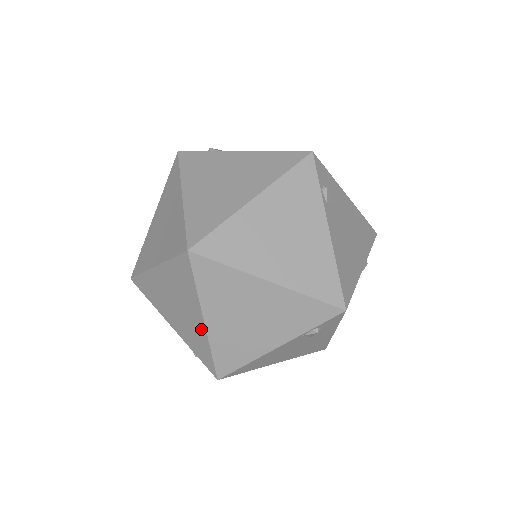
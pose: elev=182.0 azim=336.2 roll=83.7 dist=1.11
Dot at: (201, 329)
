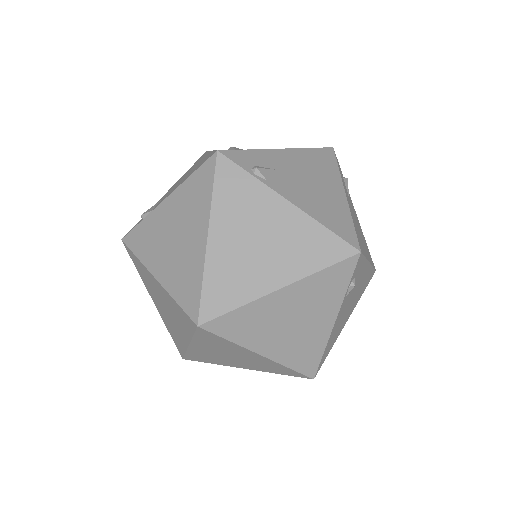
Dot at: (183, 341)
